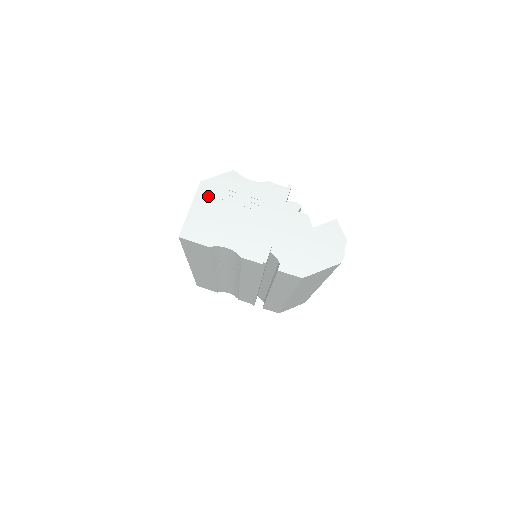
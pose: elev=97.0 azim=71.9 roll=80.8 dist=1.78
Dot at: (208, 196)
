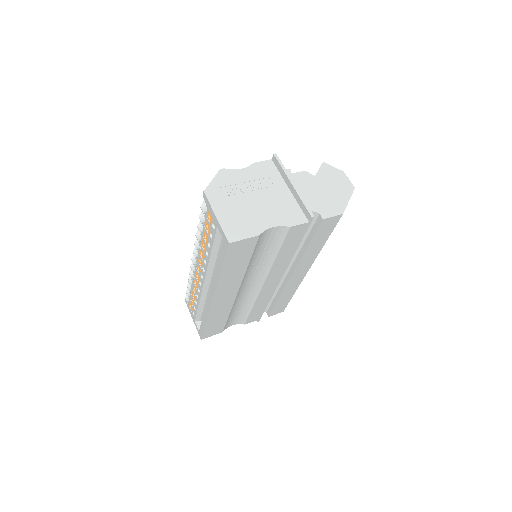
Dot at: (221, 198)
